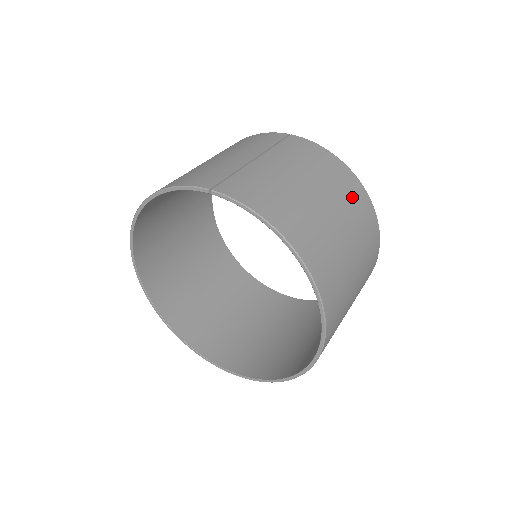
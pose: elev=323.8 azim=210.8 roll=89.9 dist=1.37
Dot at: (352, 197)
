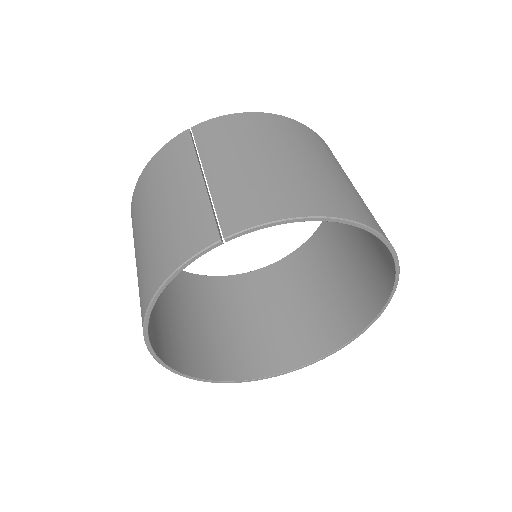
Dot at: (298, 135)
